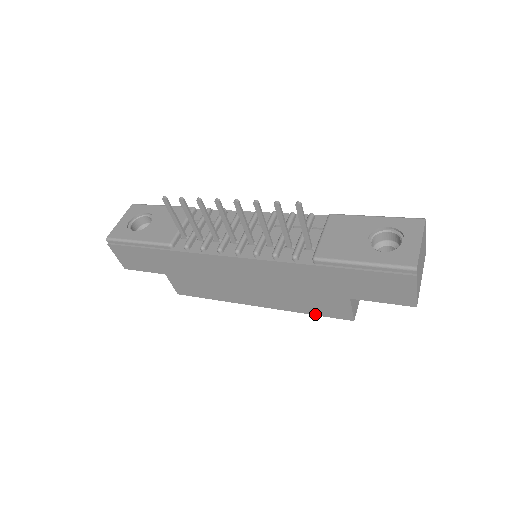
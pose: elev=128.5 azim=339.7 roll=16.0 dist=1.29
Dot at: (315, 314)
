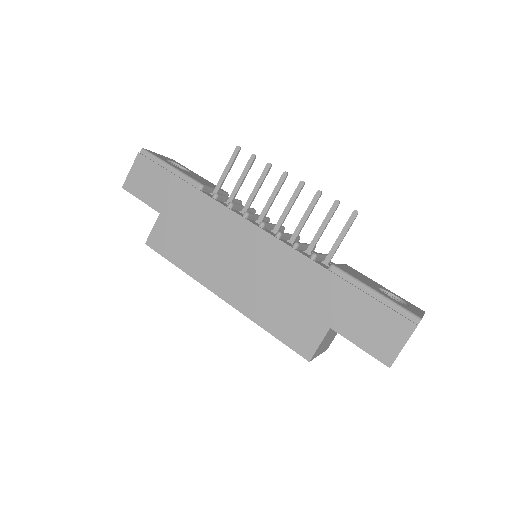
Dot at: (275, 335)
